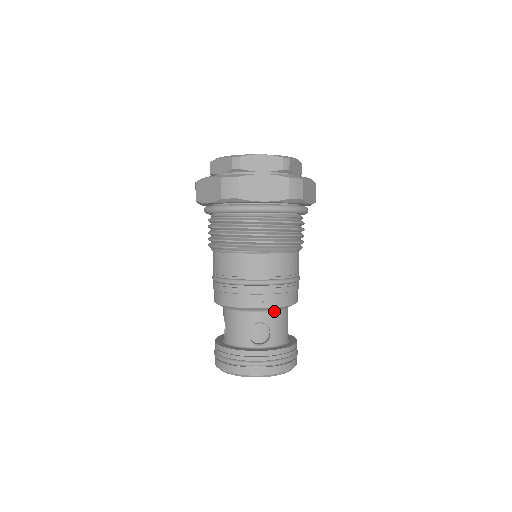
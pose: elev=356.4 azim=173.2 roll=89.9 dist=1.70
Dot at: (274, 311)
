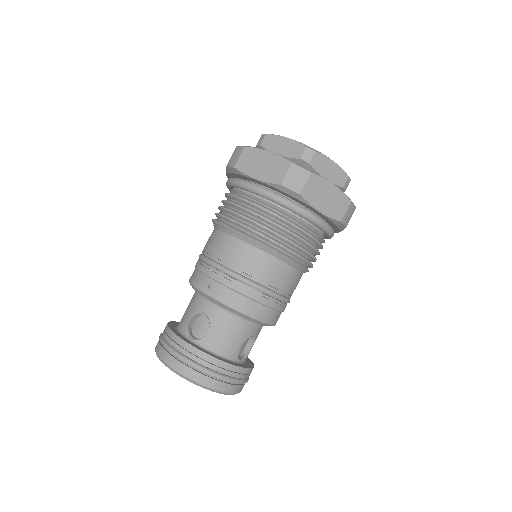
Dot at: (225, 310)
